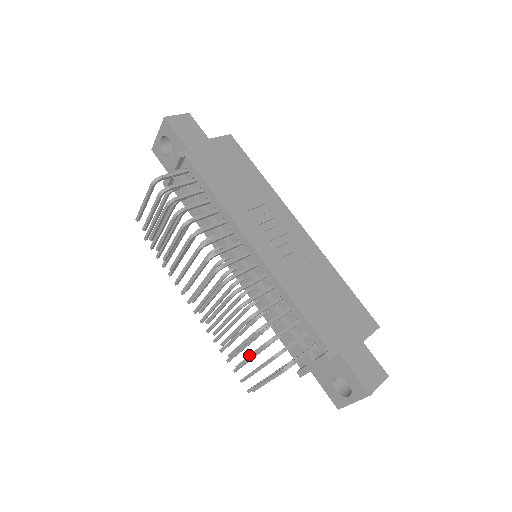
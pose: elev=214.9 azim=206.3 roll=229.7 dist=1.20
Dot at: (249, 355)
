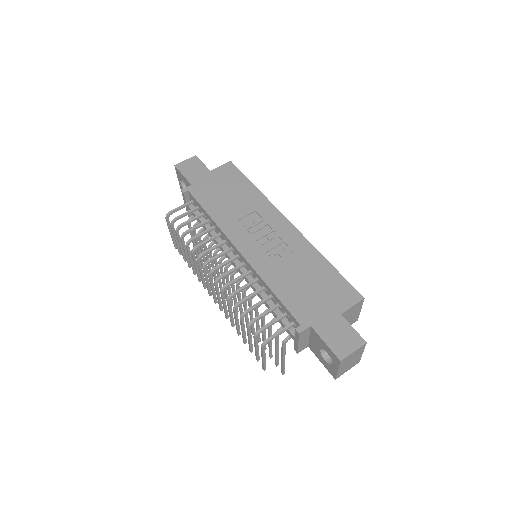
Dot at: (248, 339)
